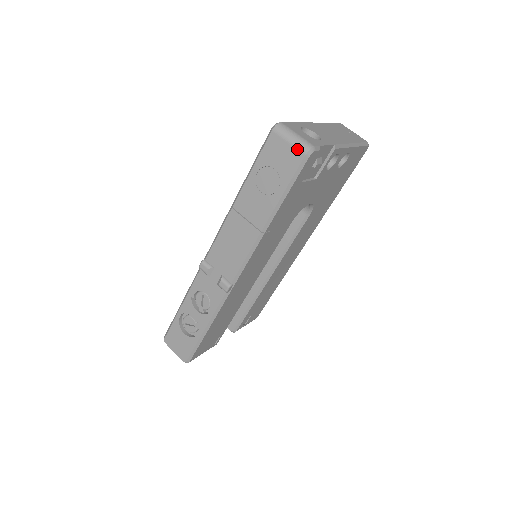
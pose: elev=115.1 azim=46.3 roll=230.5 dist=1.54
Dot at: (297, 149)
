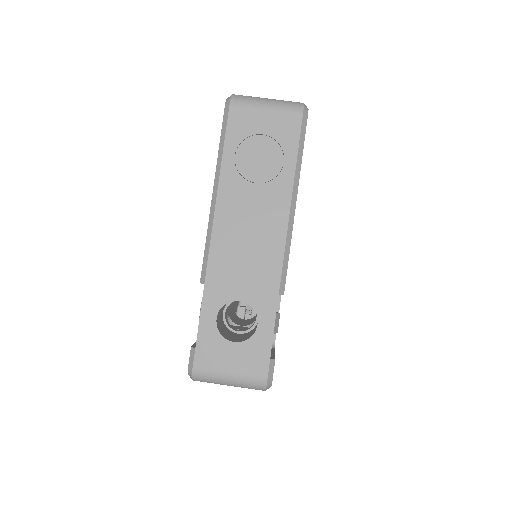
Dot at: (248, 388)
